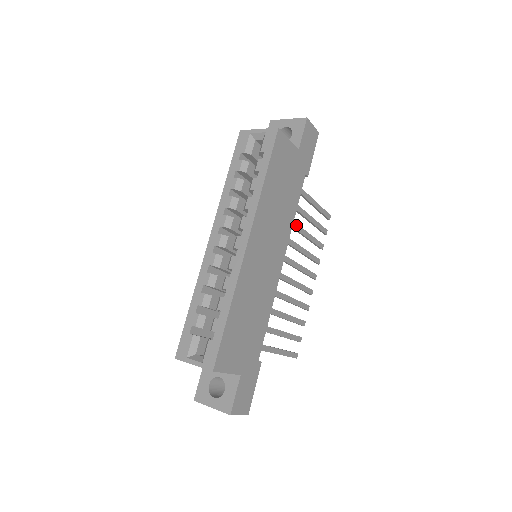
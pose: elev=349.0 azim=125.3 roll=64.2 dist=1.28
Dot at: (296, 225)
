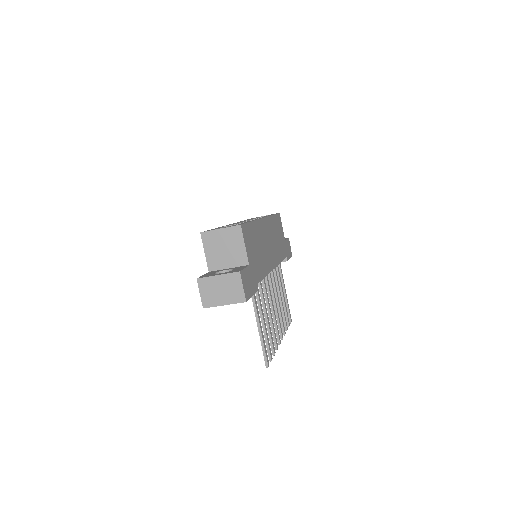
Dot at: (277, 279)
